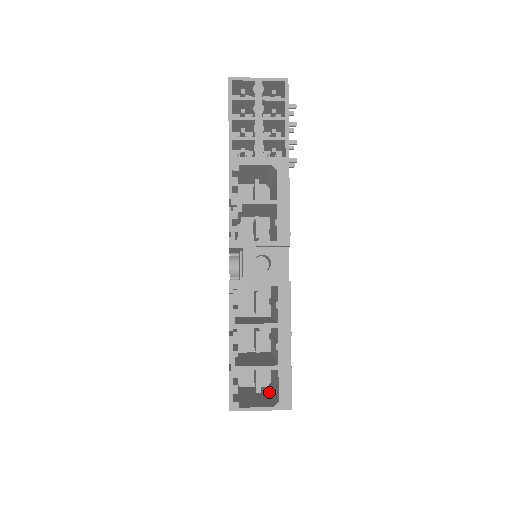
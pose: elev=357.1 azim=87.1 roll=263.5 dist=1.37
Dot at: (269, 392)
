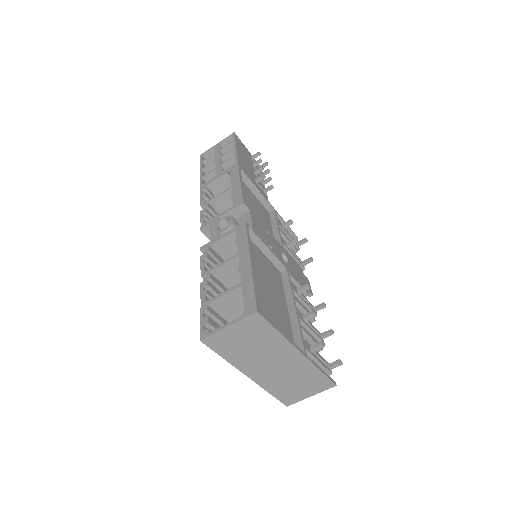
Dot at: (274, 347)
